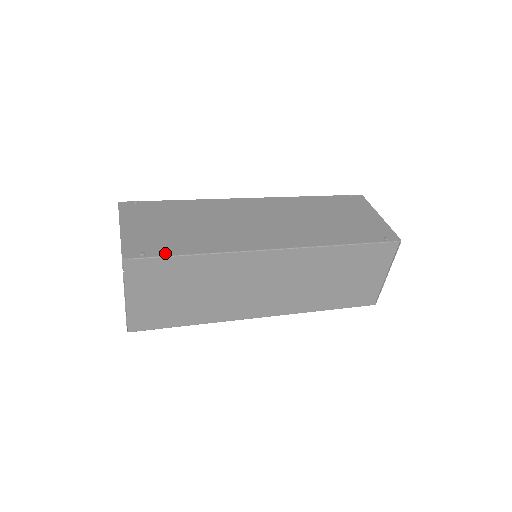
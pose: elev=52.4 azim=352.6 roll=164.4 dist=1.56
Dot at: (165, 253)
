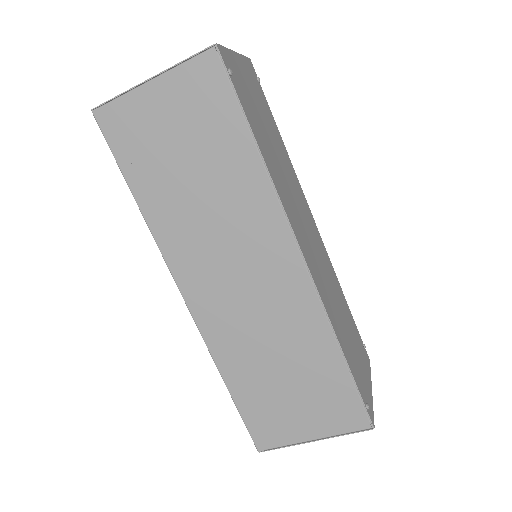
Dot at: (243, 104)
